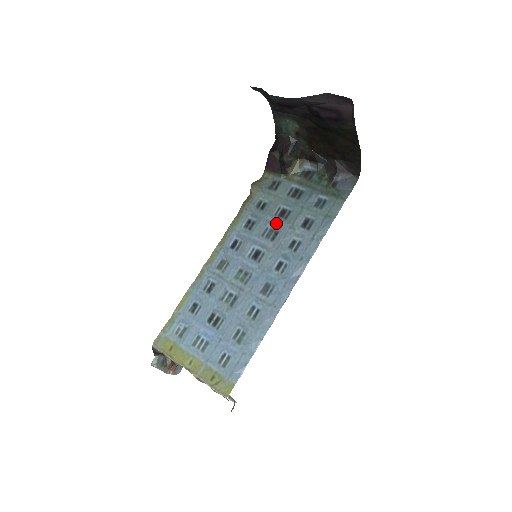
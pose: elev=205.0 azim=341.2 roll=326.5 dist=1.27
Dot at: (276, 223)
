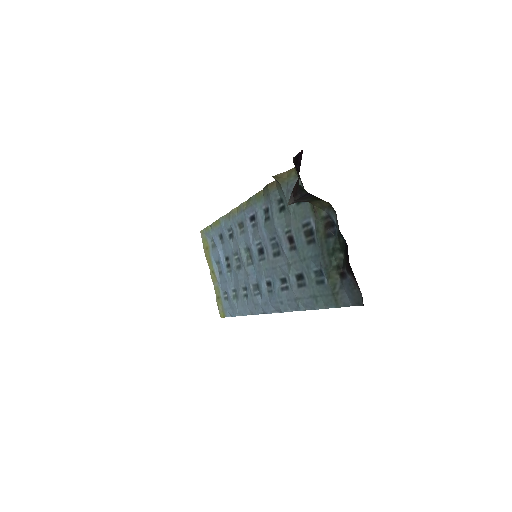
Dot at: (282, 243)
